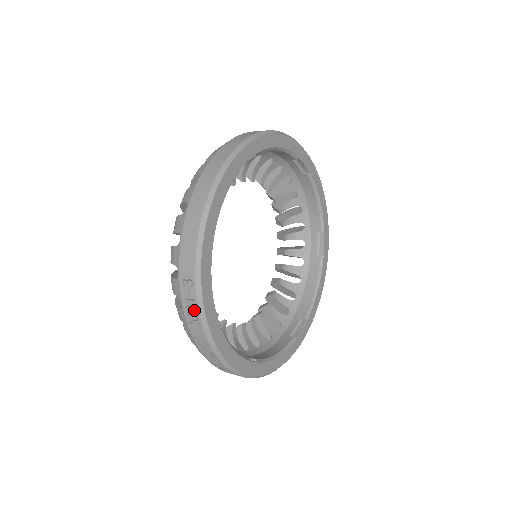
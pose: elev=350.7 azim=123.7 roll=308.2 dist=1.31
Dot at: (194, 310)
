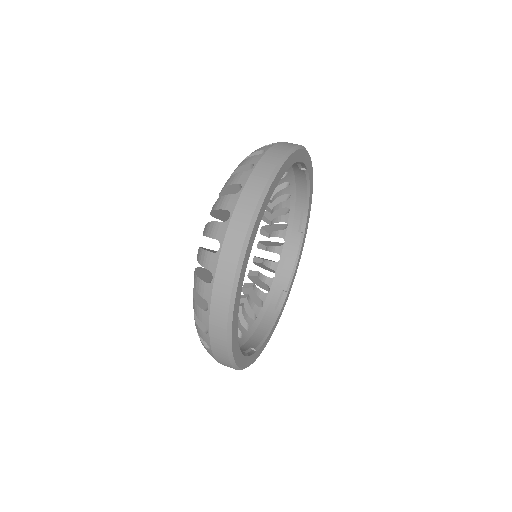
Dot at: occluded
